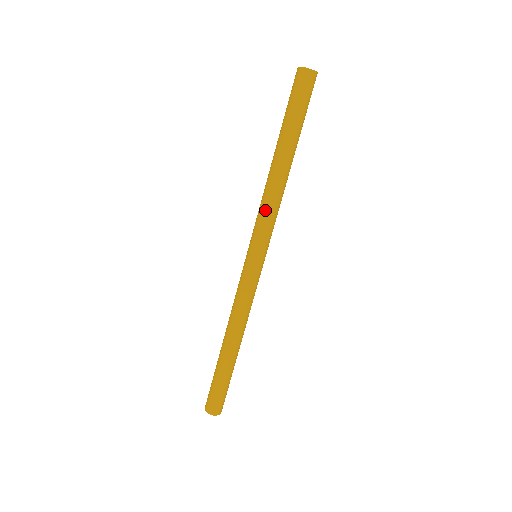
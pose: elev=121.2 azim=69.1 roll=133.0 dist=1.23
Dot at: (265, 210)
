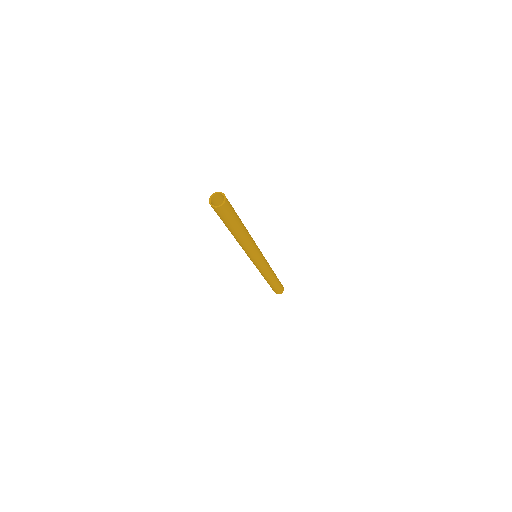
Dot at: (250, 250)
